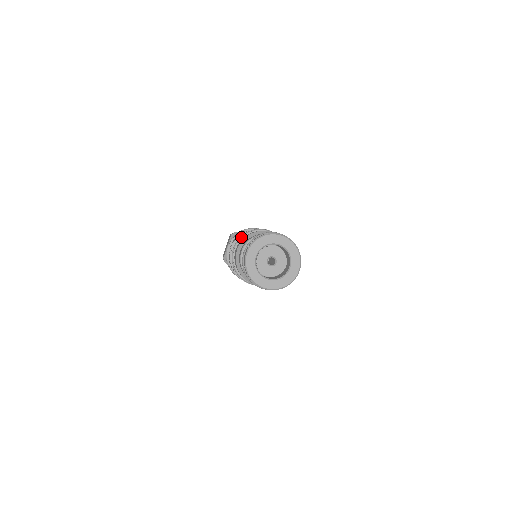
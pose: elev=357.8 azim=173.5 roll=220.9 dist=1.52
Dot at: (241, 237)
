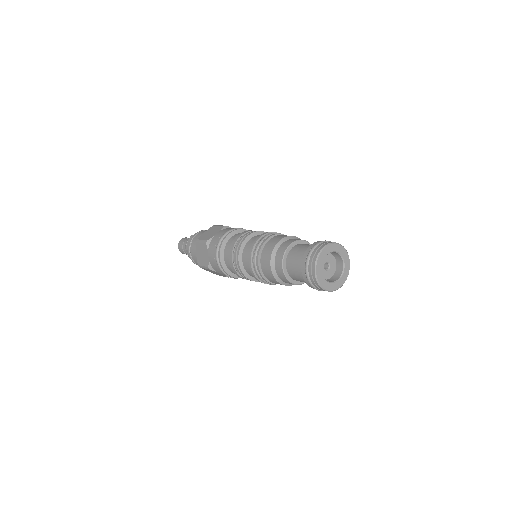
Dot at: (257, 250)
